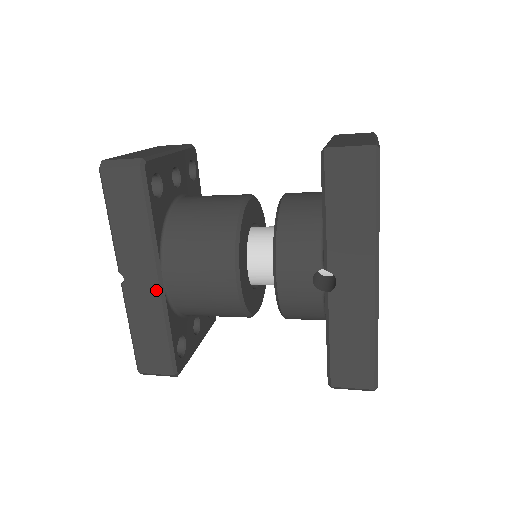
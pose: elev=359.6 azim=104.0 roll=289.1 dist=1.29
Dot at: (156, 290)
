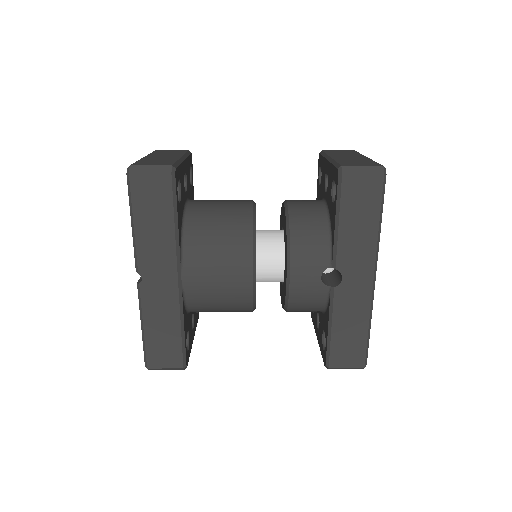
Dot at: (174, 289)
